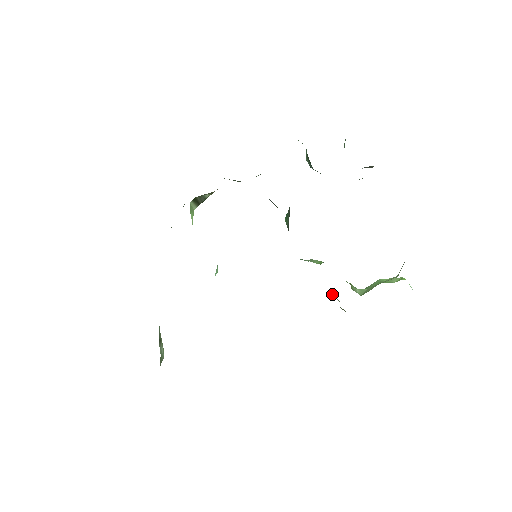
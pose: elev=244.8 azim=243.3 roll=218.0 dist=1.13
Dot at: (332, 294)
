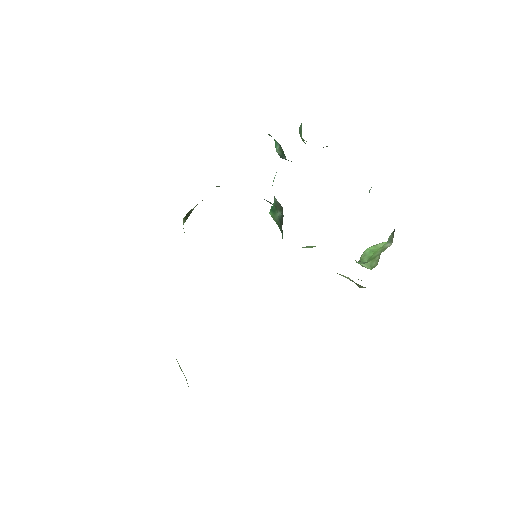
Dot at: (340, 274)
